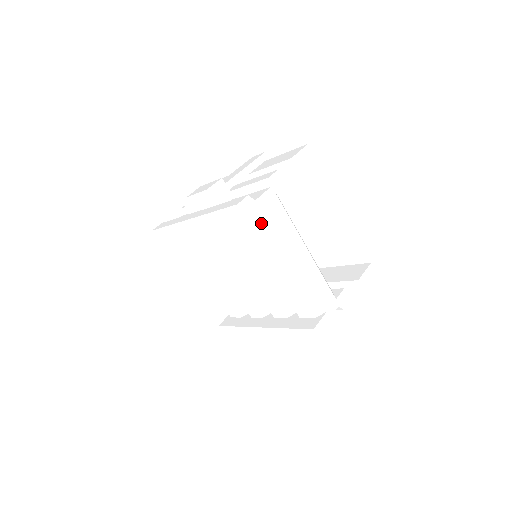
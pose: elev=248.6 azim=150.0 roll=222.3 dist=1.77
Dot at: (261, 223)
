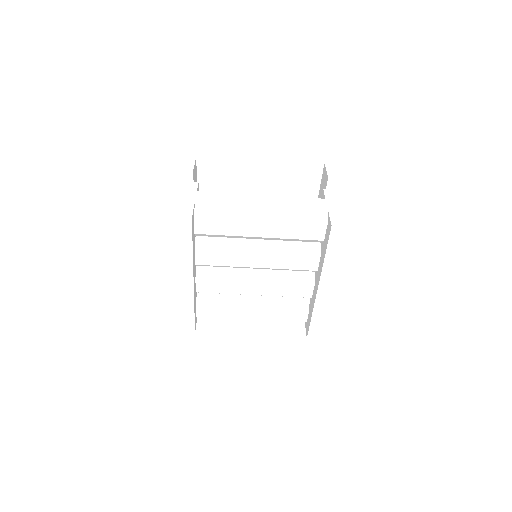
Dot at: (209, 214)
